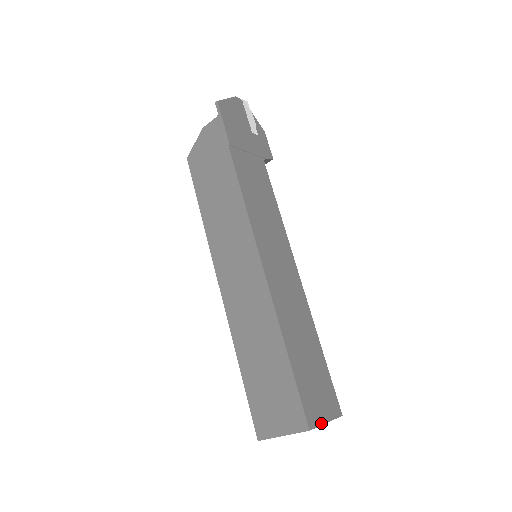
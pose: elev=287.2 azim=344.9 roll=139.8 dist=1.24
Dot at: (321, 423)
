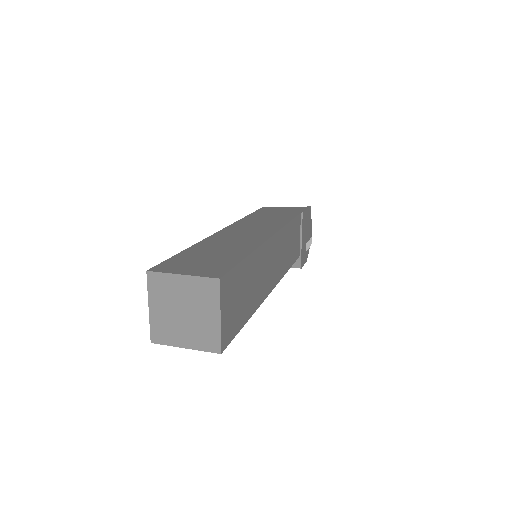
Dot at: (221, 304)
